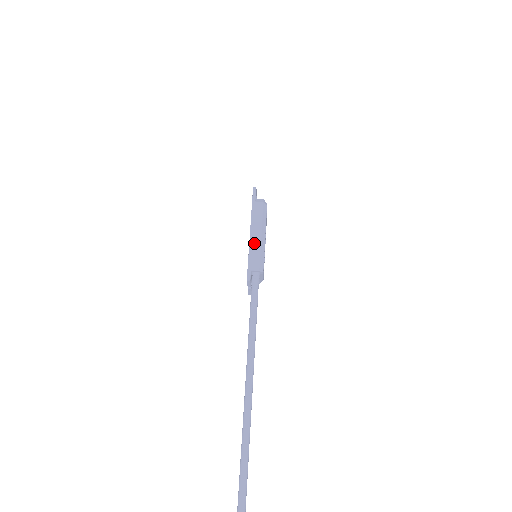
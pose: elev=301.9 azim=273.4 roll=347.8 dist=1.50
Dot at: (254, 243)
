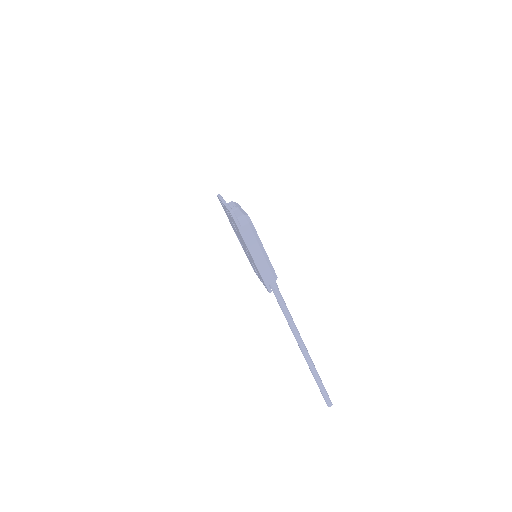
Dot at: (260, 264)
